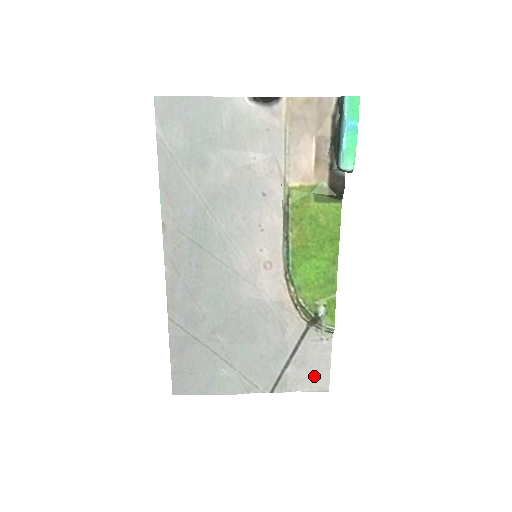
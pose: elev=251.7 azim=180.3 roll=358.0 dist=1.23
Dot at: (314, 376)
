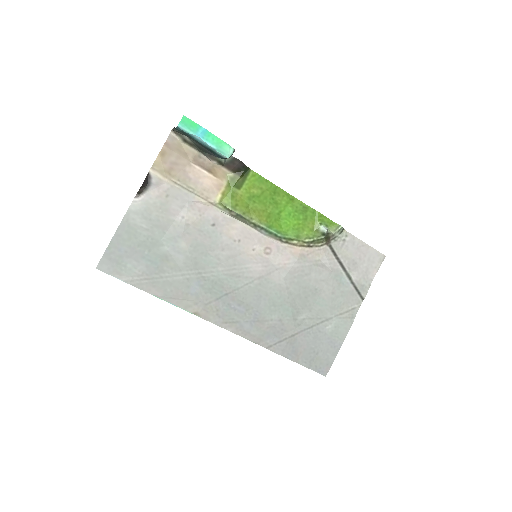
Dot at: (368, 261)
